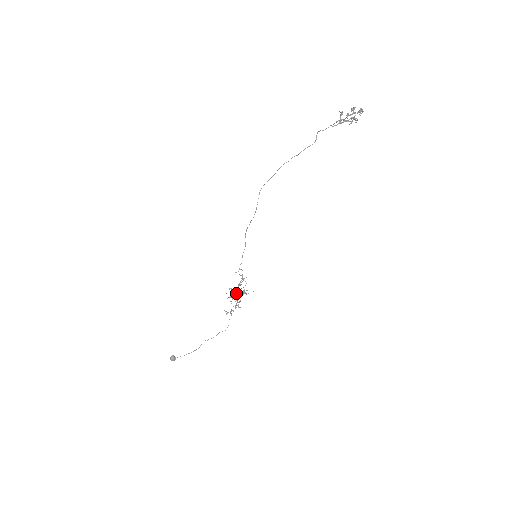
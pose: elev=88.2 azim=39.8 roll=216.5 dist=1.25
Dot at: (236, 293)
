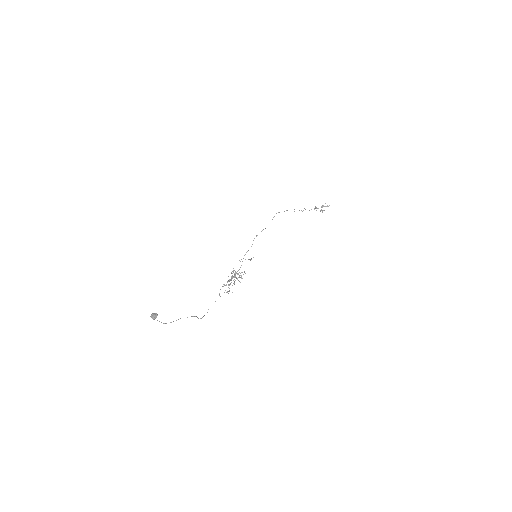
Dot at: (234, 276)
